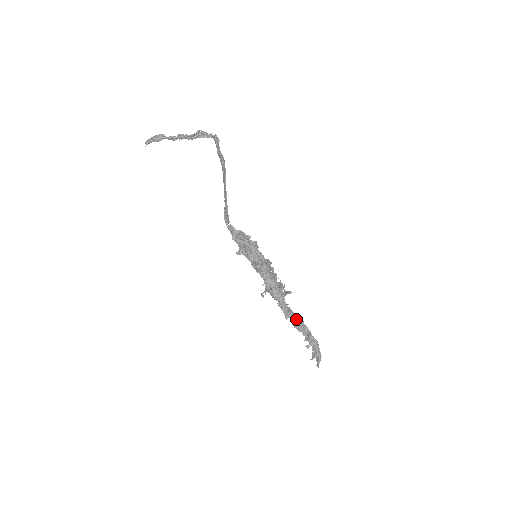
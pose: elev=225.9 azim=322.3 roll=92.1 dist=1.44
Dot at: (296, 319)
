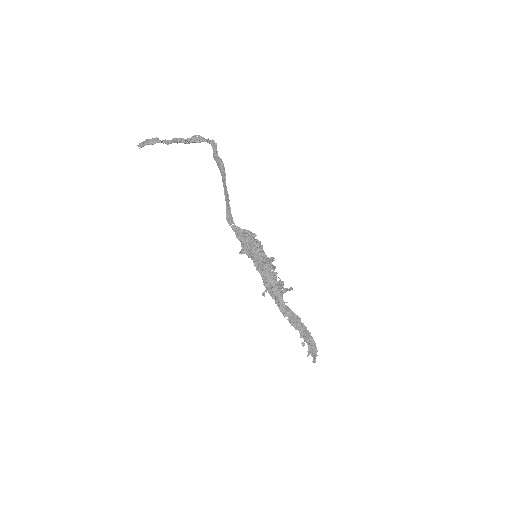
Dot at: (294, 316)
